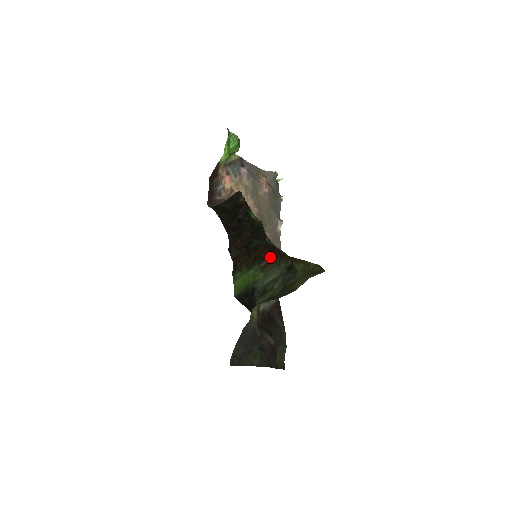
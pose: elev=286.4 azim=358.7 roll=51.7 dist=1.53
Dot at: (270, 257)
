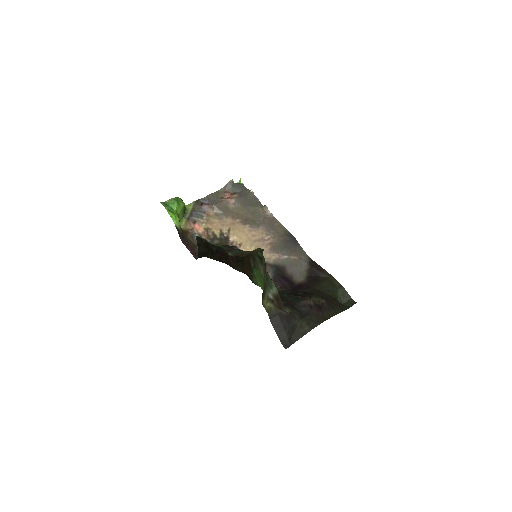
Dot at: (250, 257)
